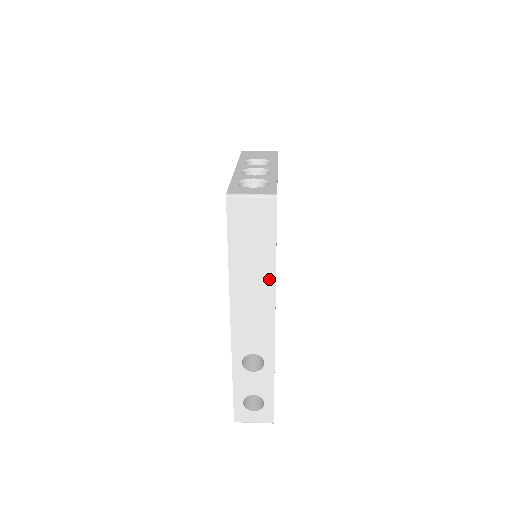
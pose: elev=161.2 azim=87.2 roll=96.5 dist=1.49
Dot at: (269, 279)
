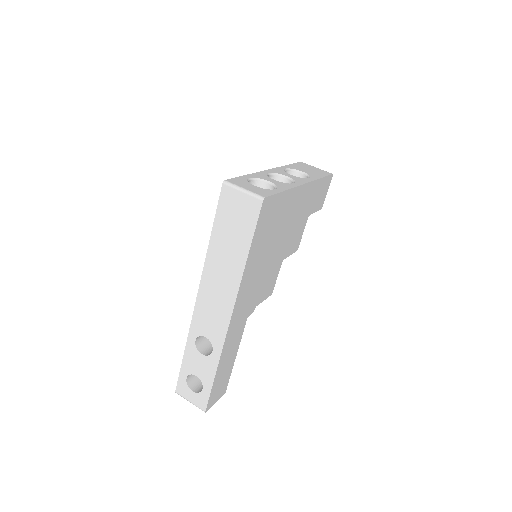
Dot at: (237, 274)
